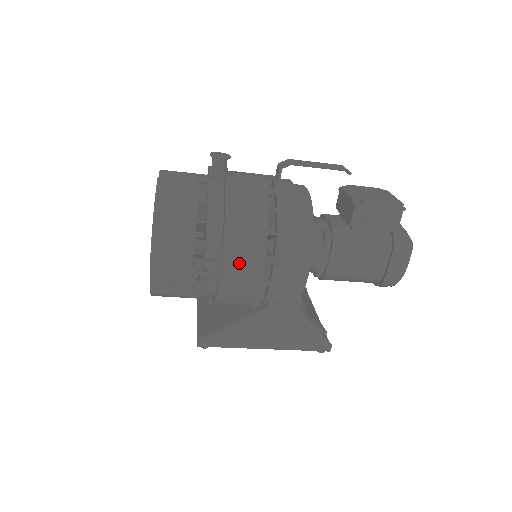
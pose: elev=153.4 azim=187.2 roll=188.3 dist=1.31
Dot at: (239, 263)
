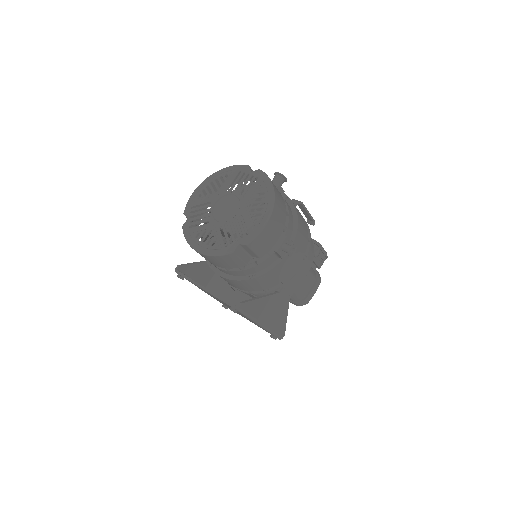
Dot at: (297, 251)
